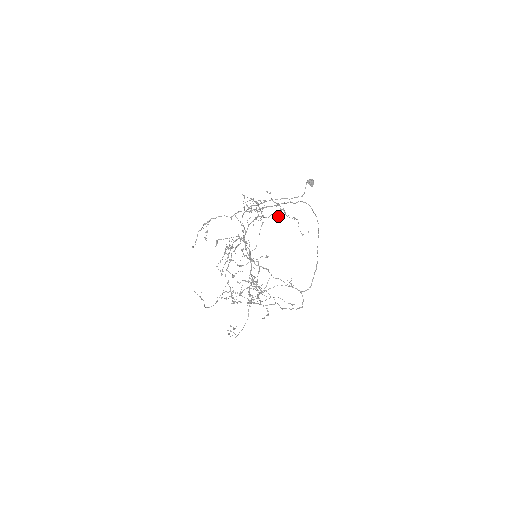
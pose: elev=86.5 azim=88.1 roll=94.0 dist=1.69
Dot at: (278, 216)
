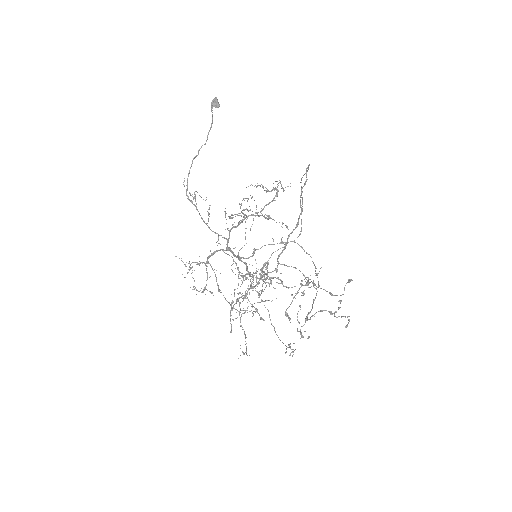
Dot at: occluded
